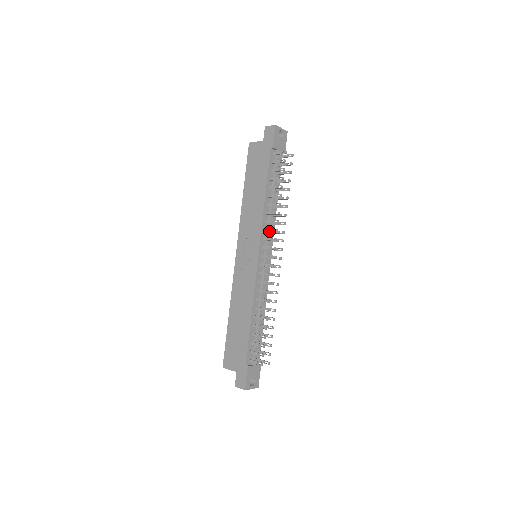
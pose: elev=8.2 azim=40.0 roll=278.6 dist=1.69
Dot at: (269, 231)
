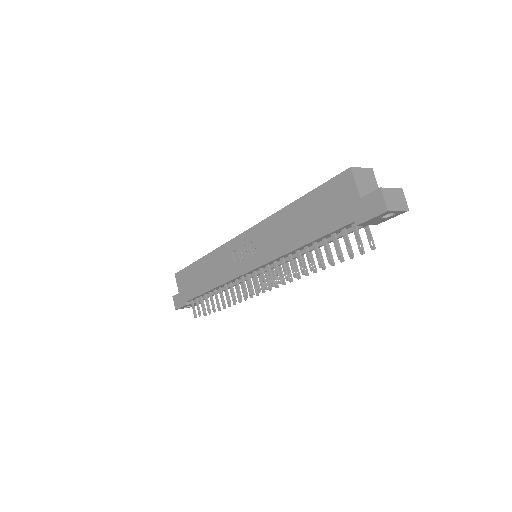
Dot at: (275, 271)
